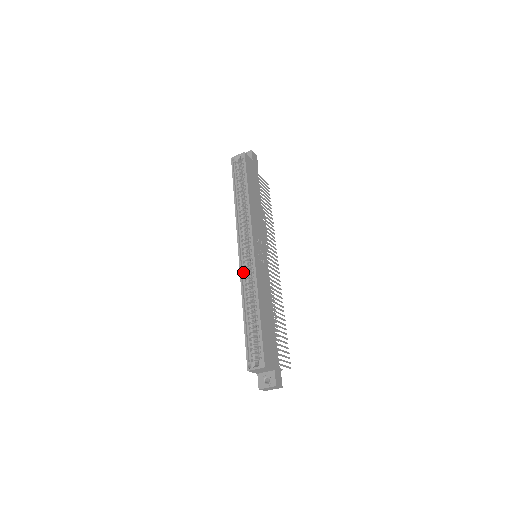
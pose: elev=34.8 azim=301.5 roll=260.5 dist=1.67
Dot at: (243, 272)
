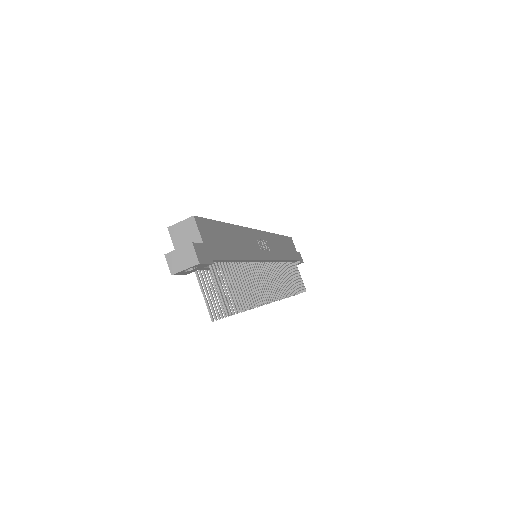
Dot at: occluded
